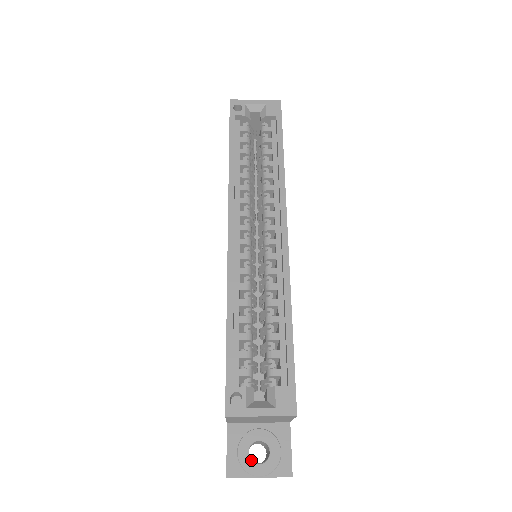
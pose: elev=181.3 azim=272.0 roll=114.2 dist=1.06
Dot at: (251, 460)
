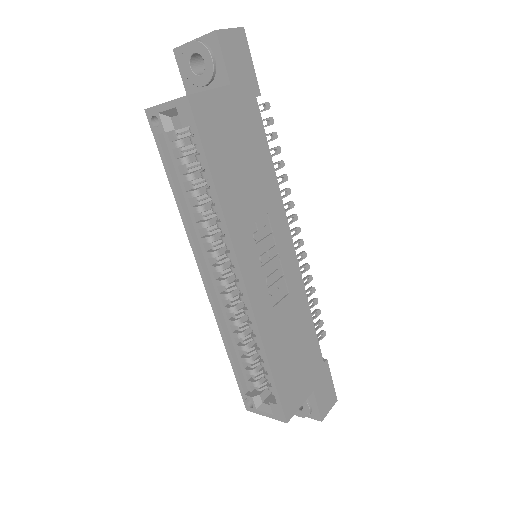
Dot at: occluded
